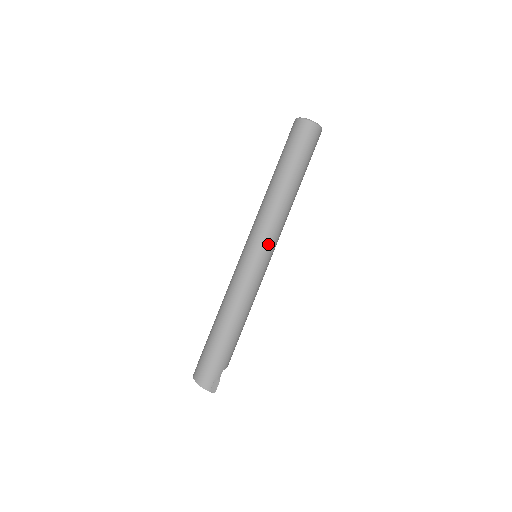
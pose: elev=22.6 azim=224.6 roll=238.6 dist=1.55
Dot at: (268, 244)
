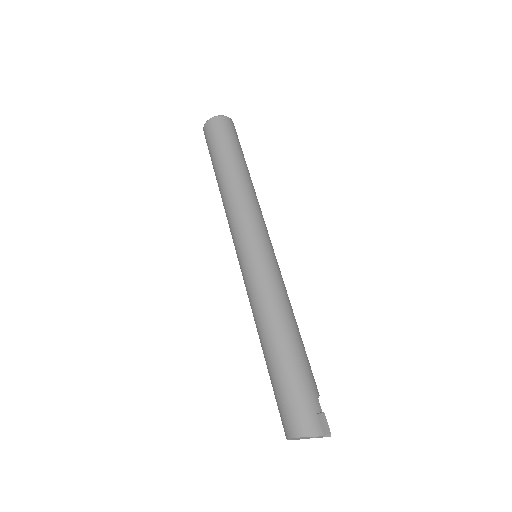
Dot at: (260, 230)
